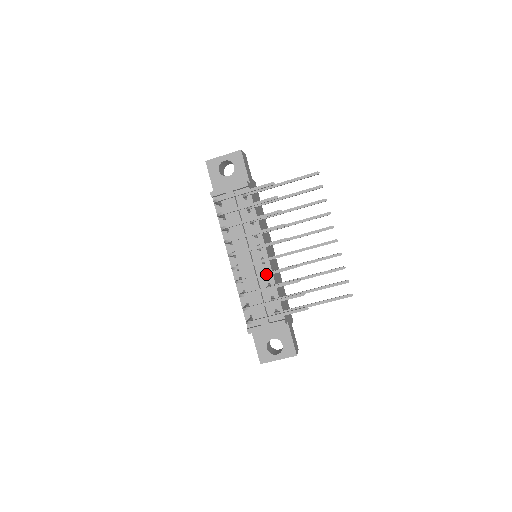
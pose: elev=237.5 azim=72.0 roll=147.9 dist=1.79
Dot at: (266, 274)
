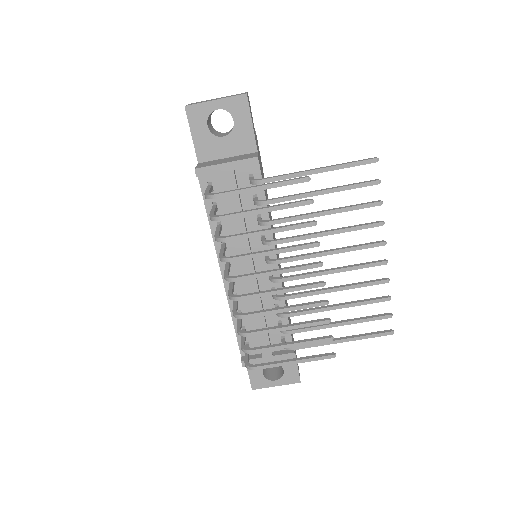
Dot at: (282, 310)
